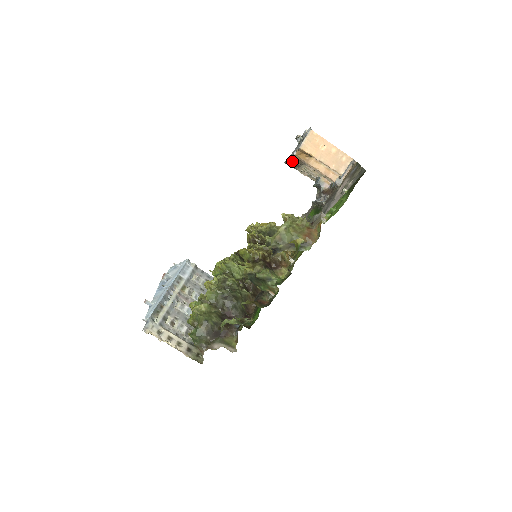
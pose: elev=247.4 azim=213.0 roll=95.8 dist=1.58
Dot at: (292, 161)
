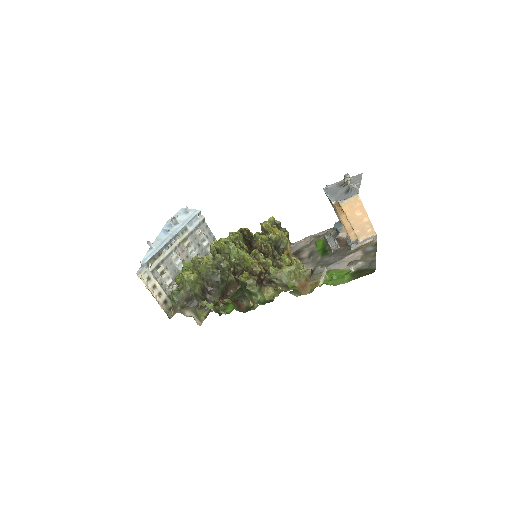
Dot at: occluded
